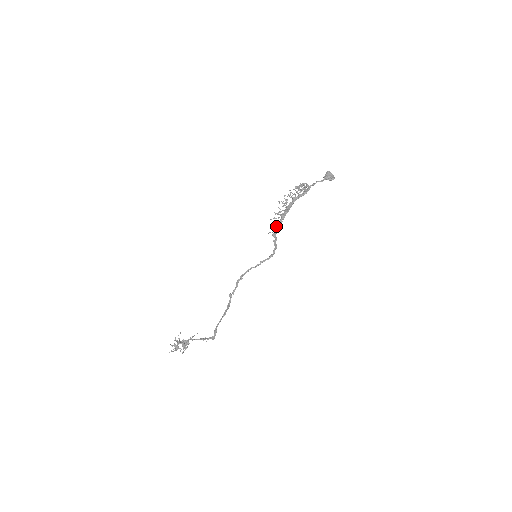
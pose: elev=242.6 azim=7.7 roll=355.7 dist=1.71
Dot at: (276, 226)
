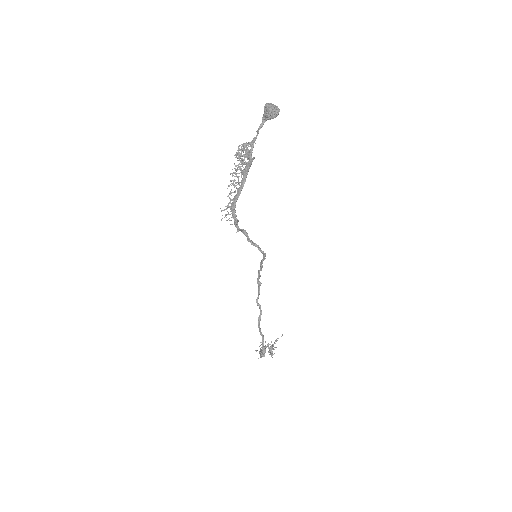
Dot at: (234, 223)
